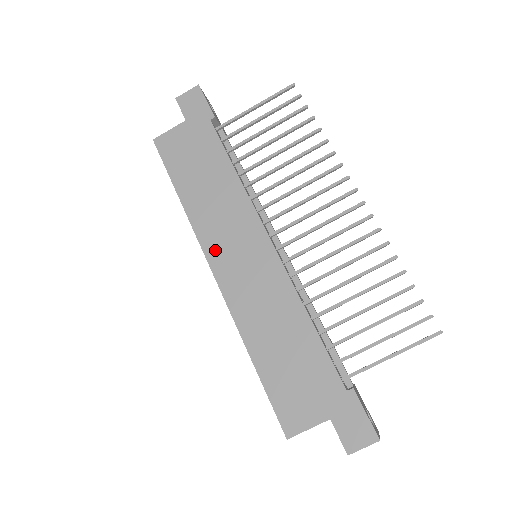
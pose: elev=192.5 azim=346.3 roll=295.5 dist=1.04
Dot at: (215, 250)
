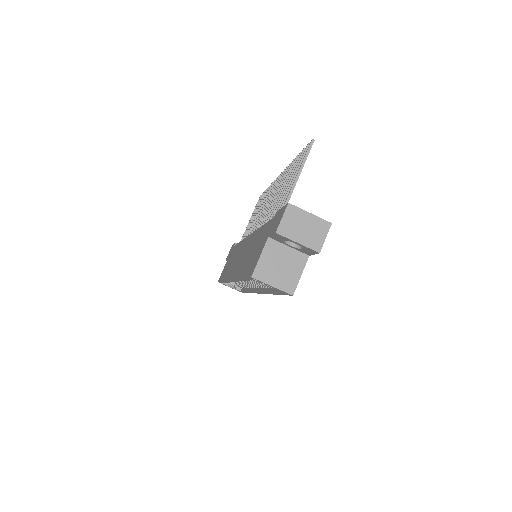
Dot at: (231, 272)
